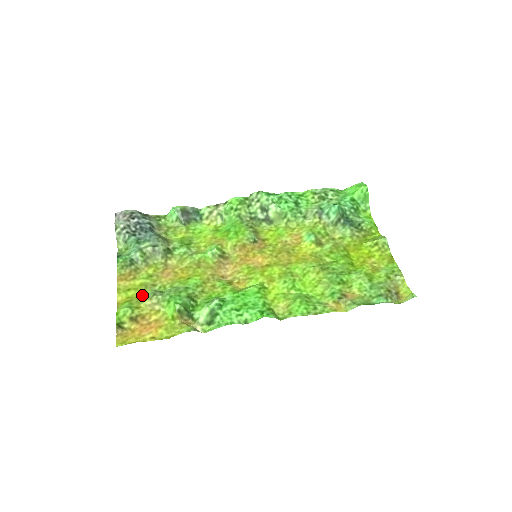
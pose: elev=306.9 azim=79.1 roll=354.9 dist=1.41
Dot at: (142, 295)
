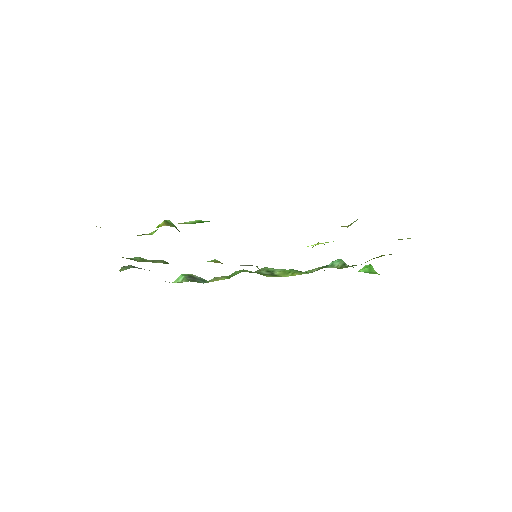
Dot at: occluded
